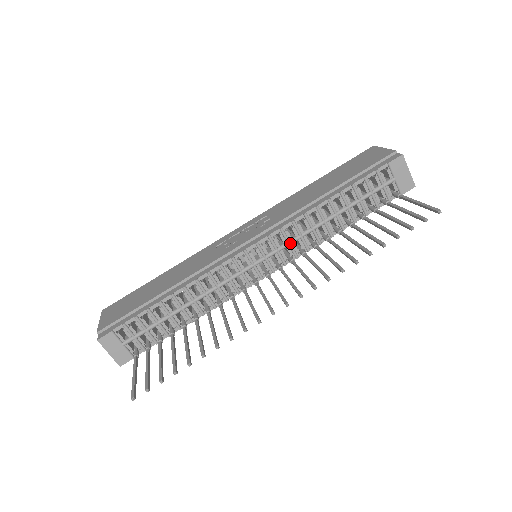
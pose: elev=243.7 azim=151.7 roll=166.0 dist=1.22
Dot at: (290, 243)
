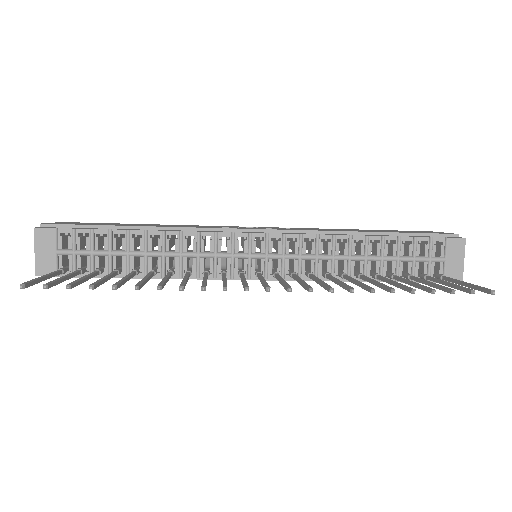
Dot at: (301, 257)
